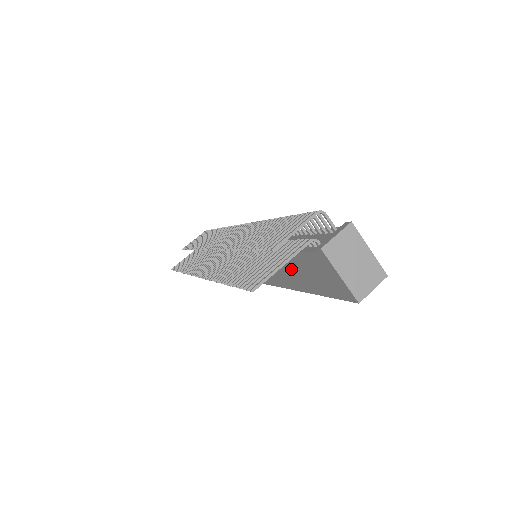
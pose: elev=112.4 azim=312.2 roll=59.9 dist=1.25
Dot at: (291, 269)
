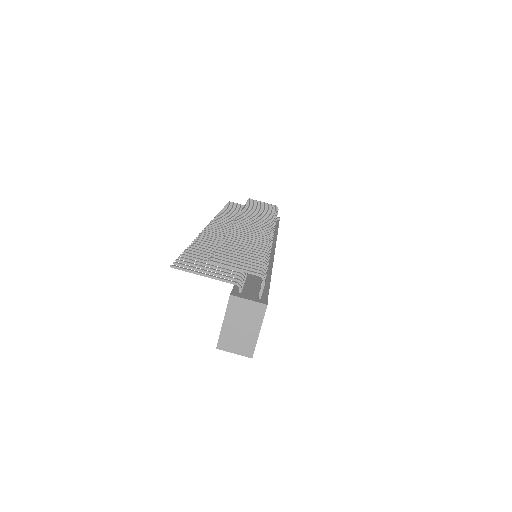
Dot at: occluded
